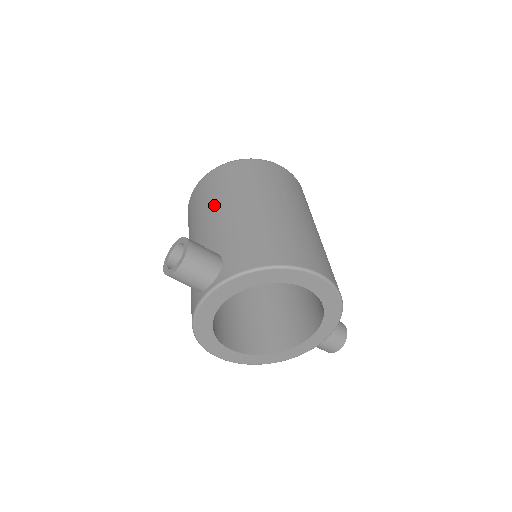
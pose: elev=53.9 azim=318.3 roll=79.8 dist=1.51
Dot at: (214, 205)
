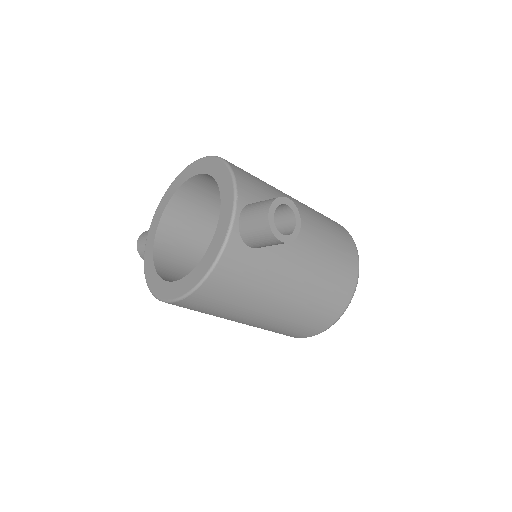
Dot at: occluded
